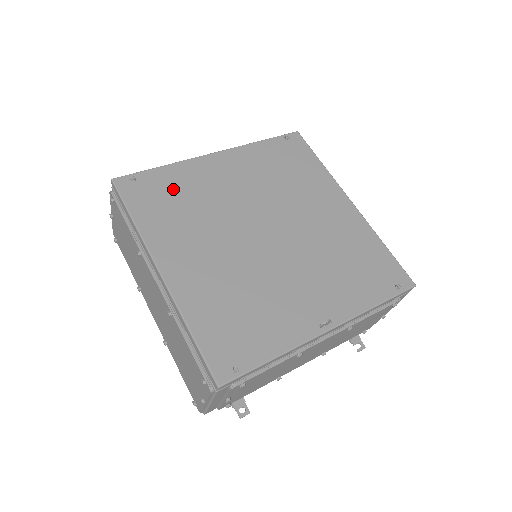
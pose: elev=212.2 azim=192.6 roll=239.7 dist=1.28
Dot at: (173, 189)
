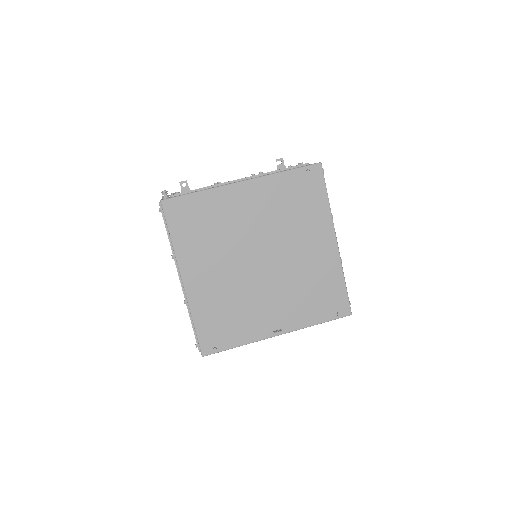
Dot at: (203, 215)
